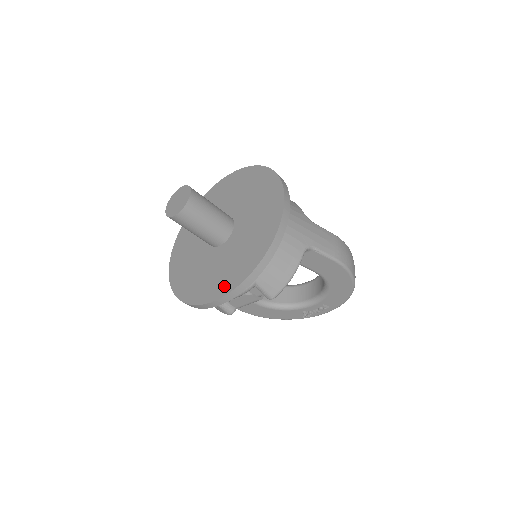
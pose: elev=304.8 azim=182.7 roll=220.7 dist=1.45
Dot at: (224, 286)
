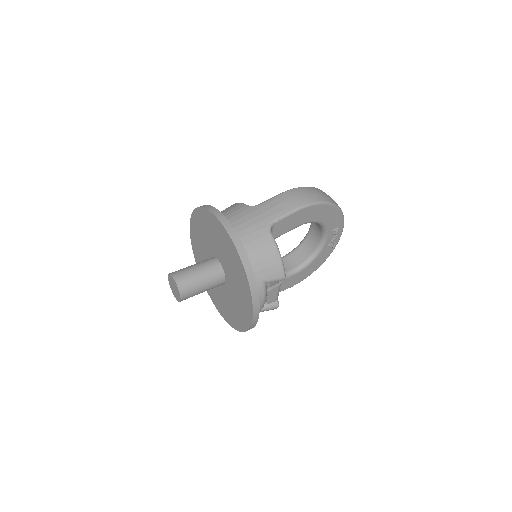
Dot at: (248, 305)
